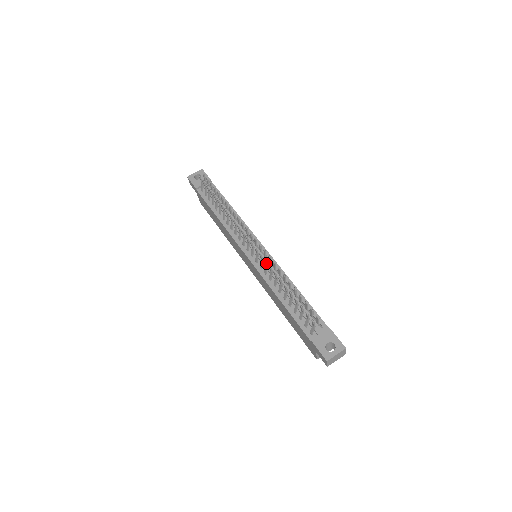
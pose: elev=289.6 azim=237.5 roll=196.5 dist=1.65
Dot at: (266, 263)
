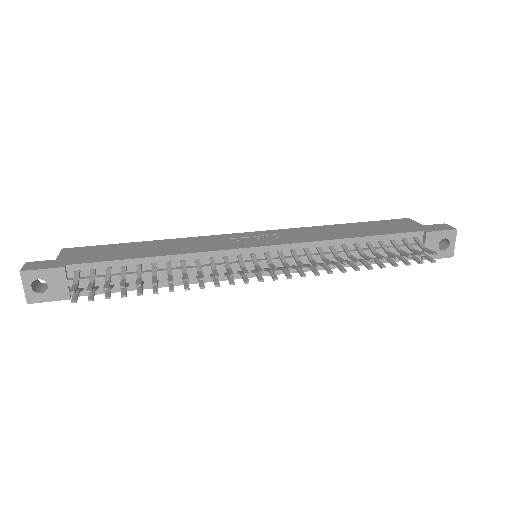
Dot at: (316, 271)
